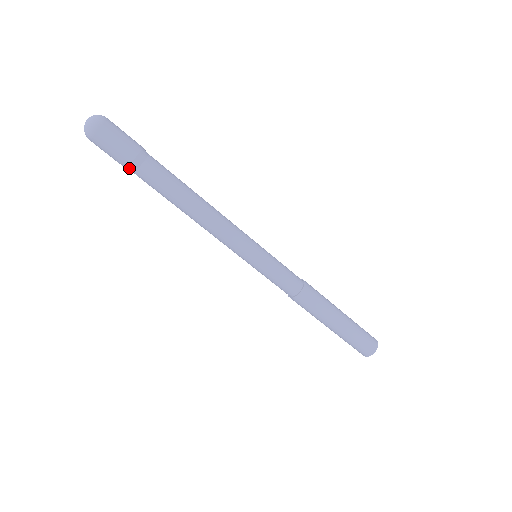
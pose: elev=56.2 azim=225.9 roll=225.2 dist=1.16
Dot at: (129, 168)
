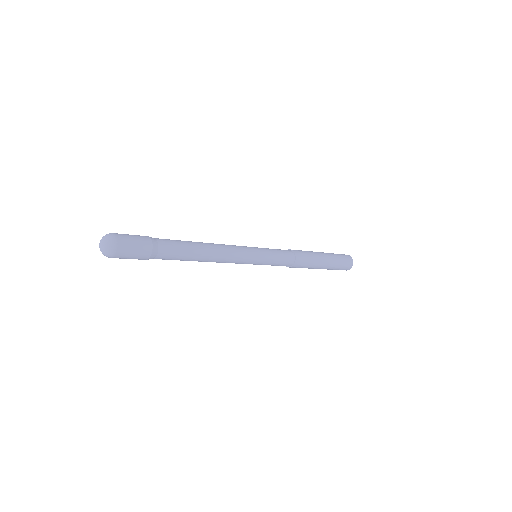
Dot at: (146, 259)
